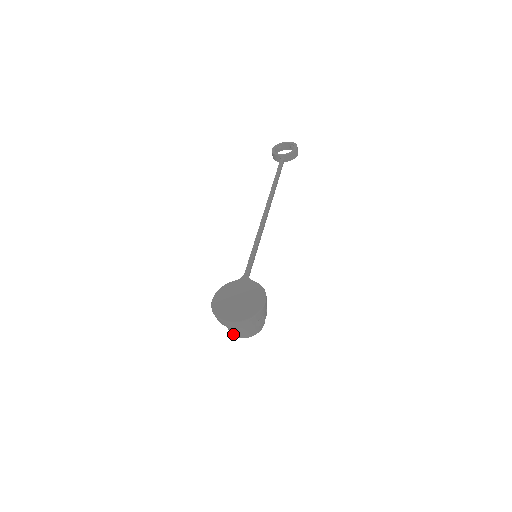
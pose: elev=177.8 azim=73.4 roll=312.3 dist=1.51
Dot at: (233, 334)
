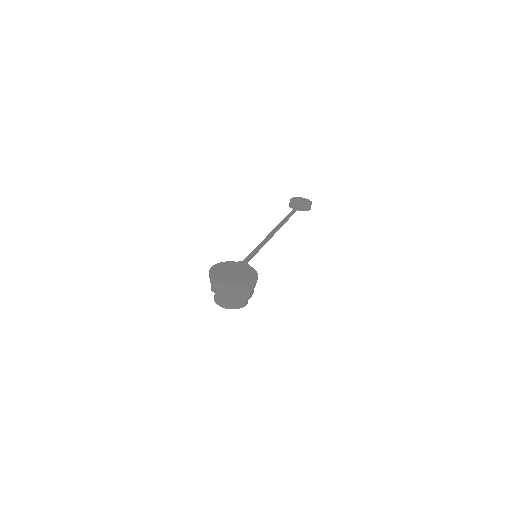
Dot at: (218, 302)
